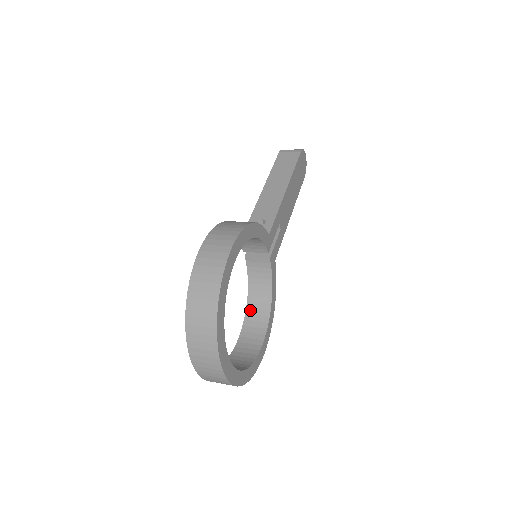
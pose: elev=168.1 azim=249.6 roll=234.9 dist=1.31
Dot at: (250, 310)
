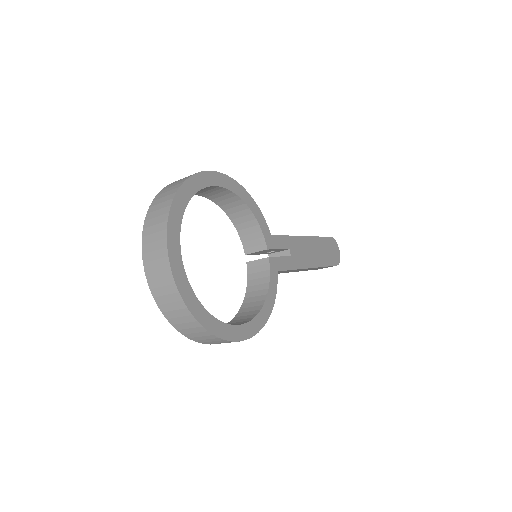
Dot at: (240, 314)
